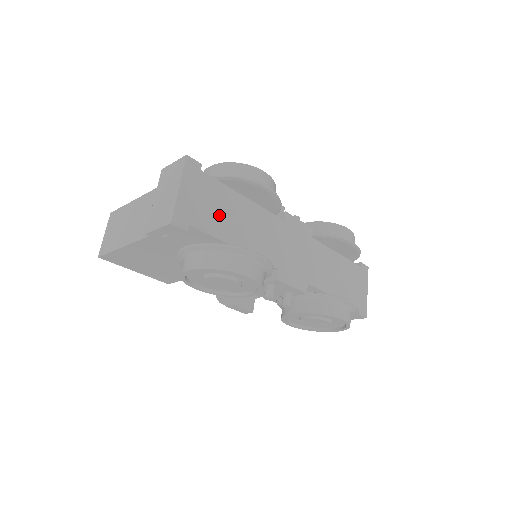
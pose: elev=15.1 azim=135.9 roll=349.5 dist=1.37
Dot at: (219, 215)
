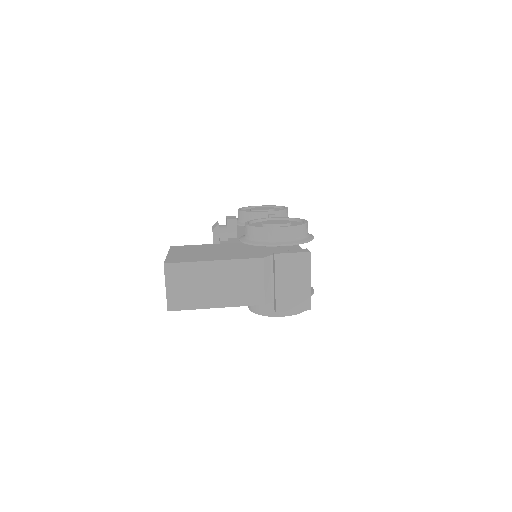
Dot at: occluded
